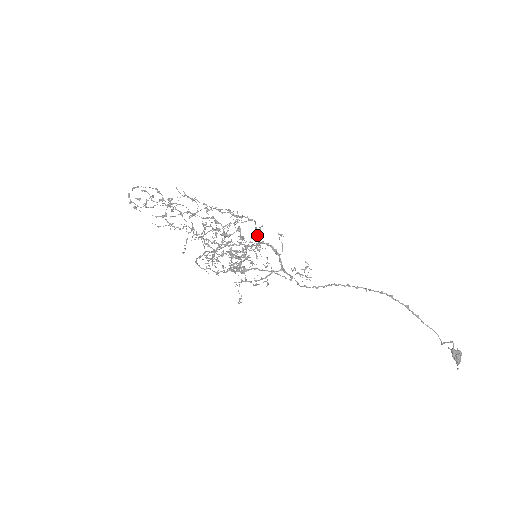
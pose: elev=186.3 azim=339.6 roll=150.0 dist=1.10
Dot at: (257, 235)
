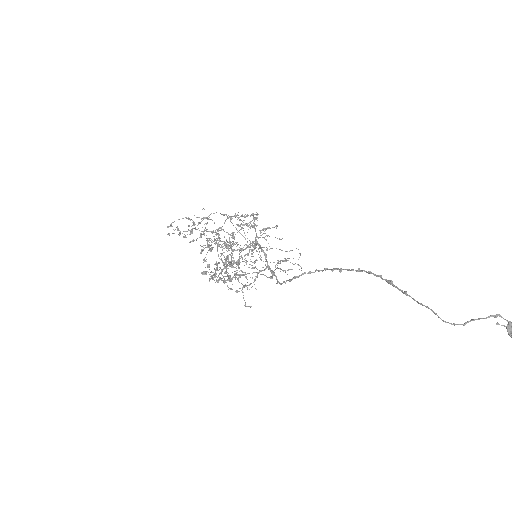
Dot at: (256, 233)
